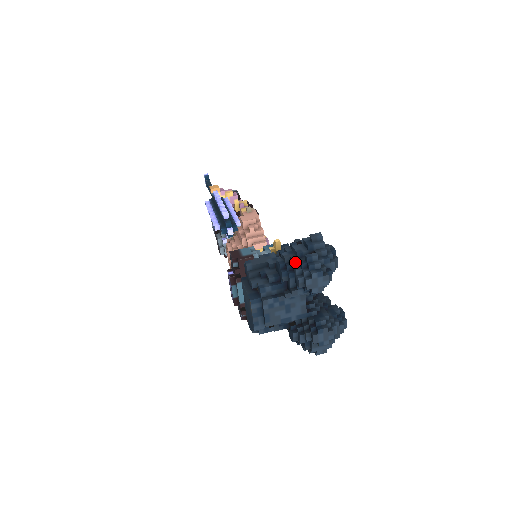
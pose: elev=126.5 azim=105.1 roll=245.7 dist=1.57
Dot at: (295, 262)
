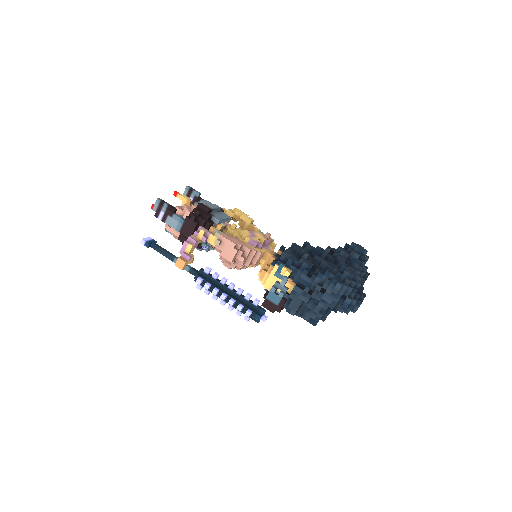
Dot at: occluded
